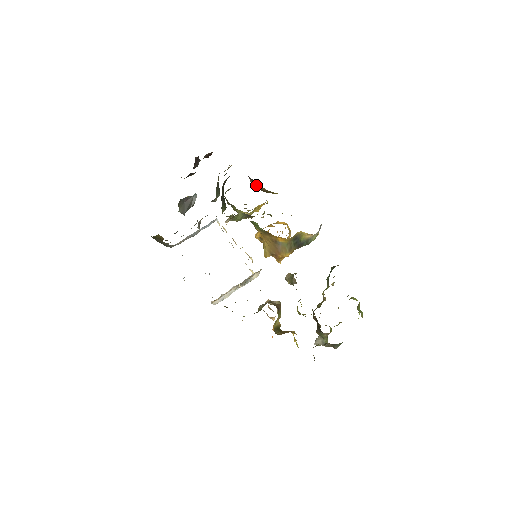
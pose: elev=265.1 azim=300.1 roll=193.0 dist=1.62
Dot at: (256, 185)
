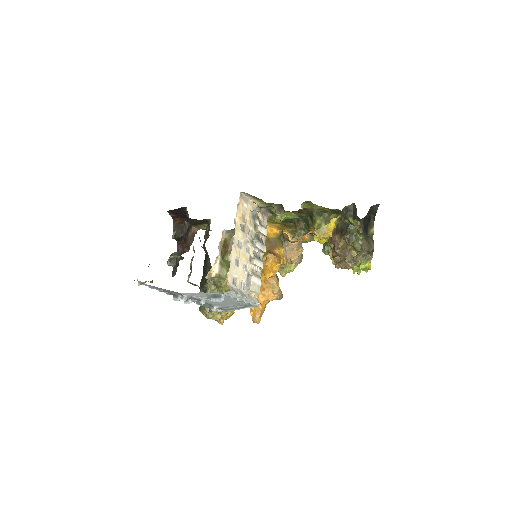
Dot at: occluded
